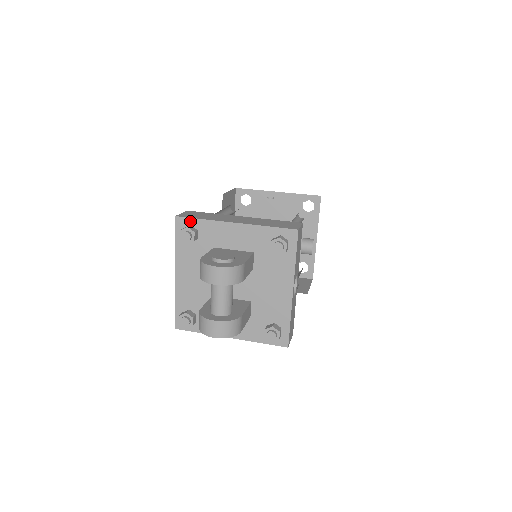
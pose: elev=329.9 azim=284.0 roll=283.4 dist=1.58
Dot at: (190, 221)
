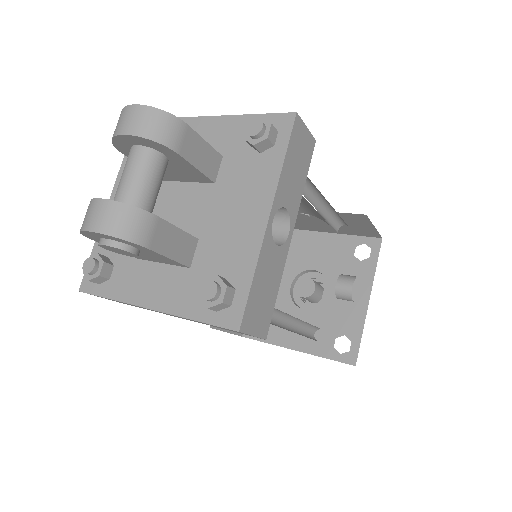
Dot at: occluded
